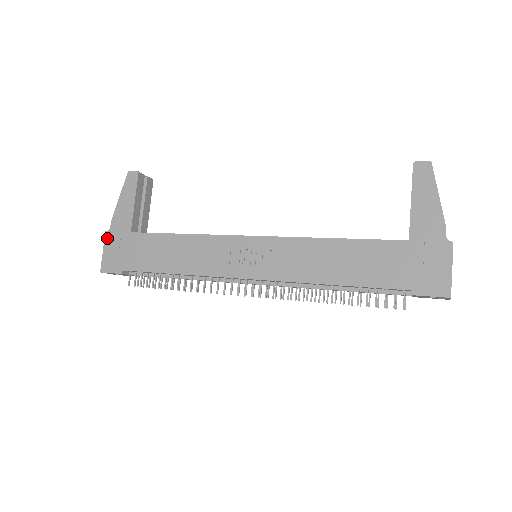
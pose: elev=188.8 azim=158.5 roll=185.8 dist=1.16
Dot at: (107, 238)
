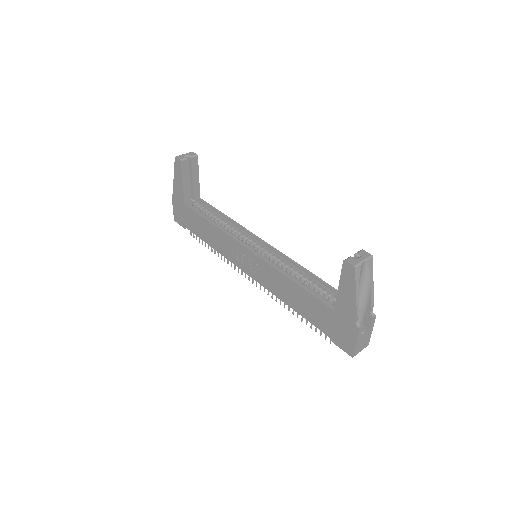
Dot at: (173, 200)
